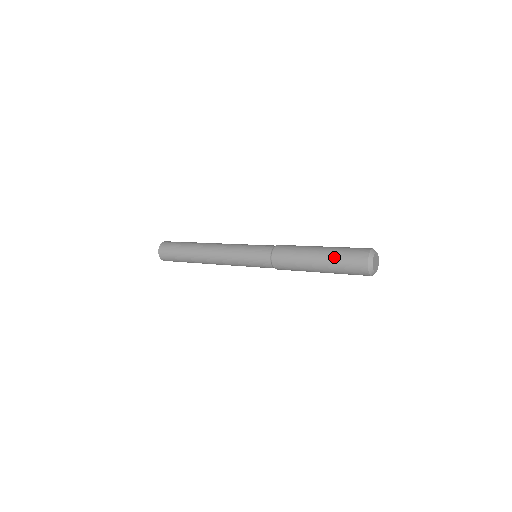
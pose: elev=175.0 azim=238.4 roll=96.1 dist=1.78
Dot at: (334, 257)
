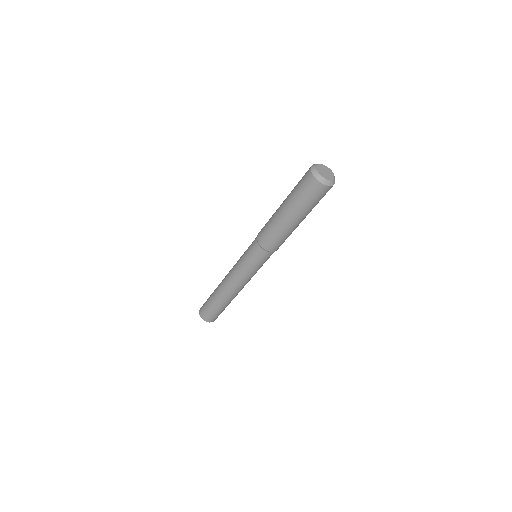
Dot at: (292, 190)
